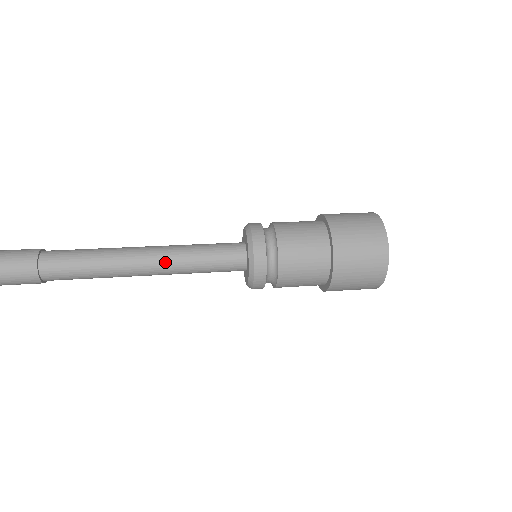
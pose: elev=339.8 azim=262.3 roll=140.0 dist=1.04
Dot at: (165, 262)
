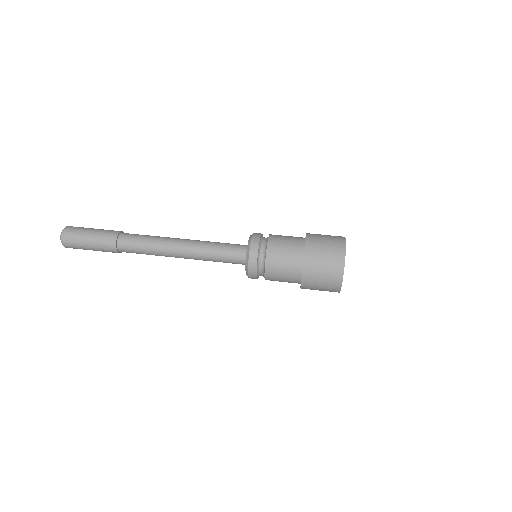
Dot at: (194, 248)
